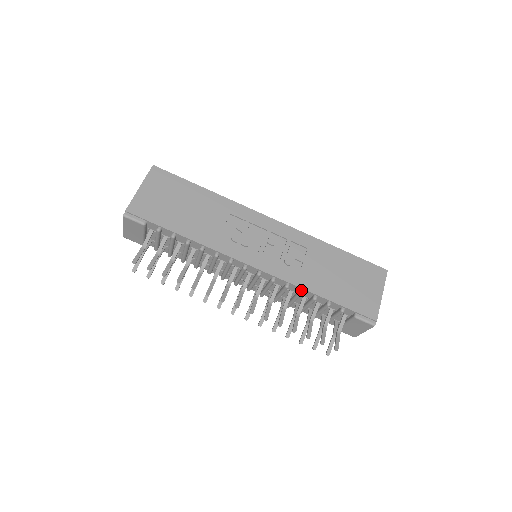
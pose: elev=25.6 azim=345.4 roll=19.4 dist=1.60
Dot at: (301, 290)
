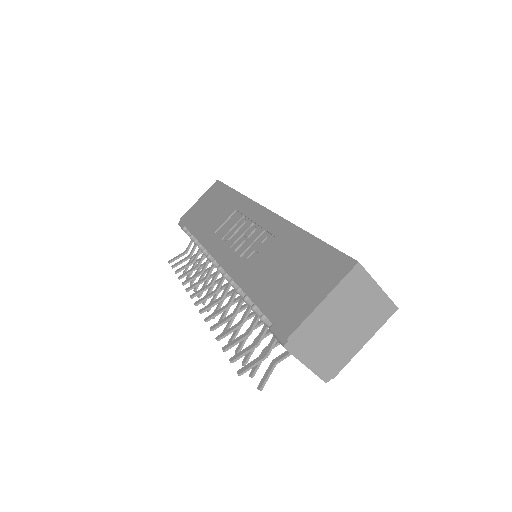
Dot at: (238, 287)
